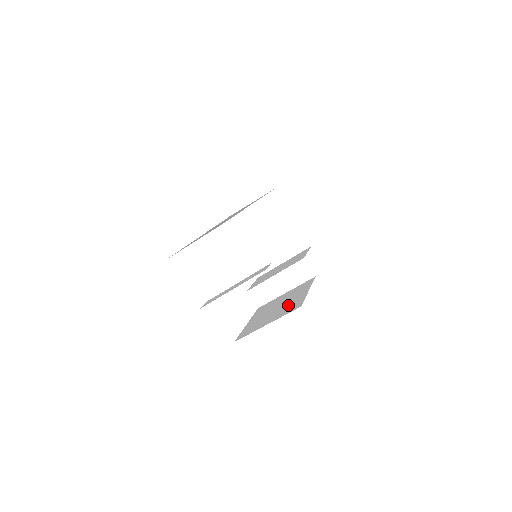
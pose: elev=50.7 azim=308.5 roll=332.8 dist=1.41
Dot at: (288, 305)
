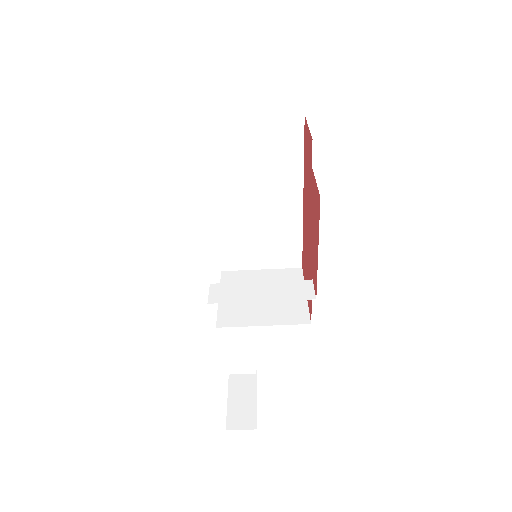
Dot at: occluded
